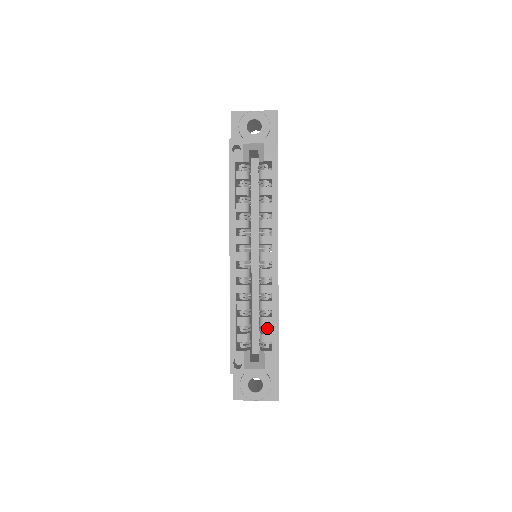
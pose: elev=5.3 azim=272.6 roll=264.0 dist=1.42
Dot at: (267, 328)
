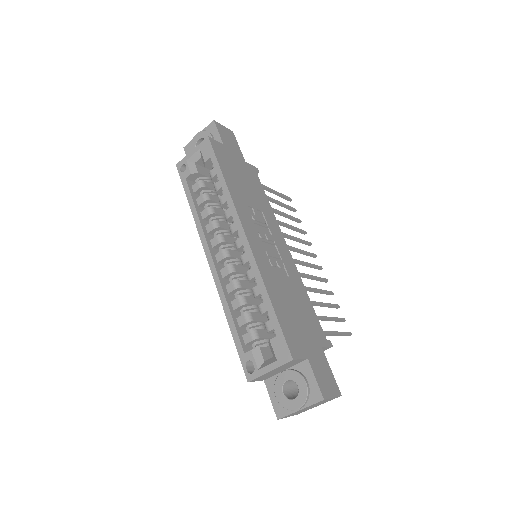
Dot at: occluded
